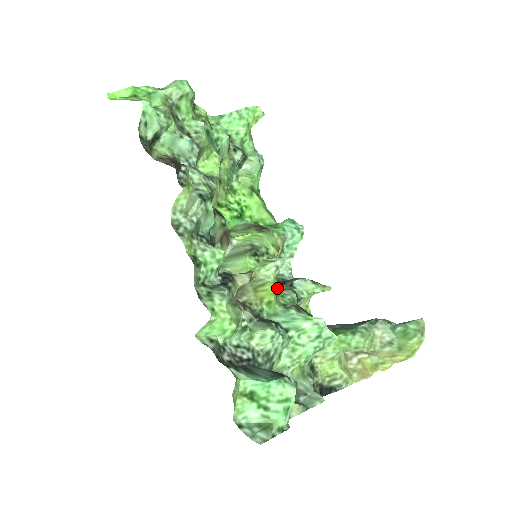
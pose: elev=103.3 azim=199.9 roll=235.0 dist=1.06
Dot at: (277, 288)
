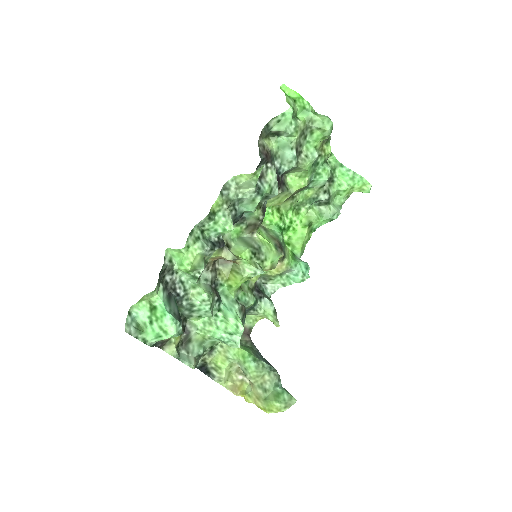
Dot at: (249, 288)
